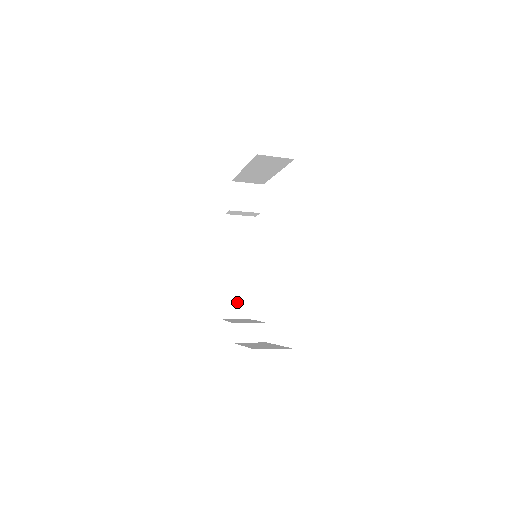
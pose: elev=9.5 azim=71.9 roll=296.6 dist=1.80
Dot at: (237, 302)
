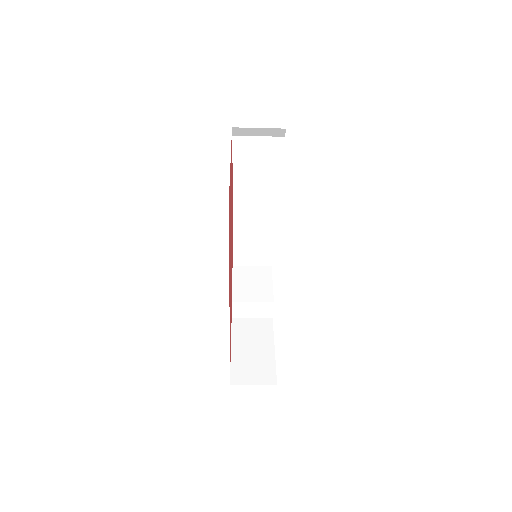
Dot at: (251, 250)
